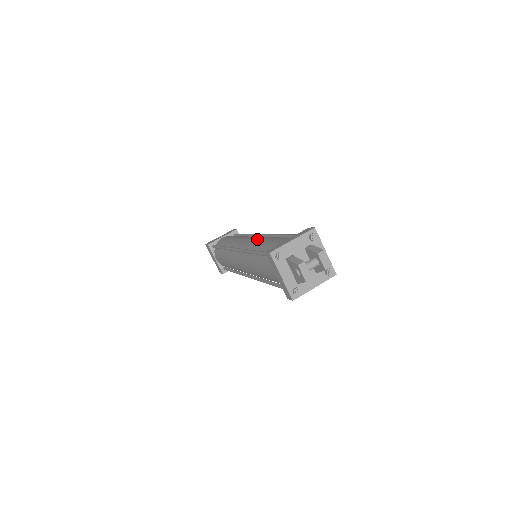
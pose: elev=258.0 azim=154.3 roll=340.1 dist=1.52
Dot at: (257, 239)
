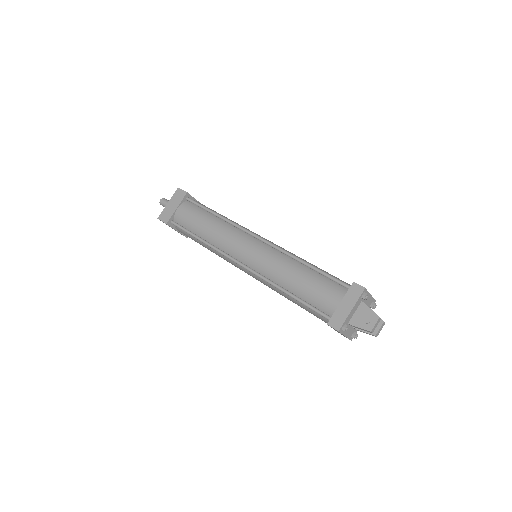
Dot at: occluded
